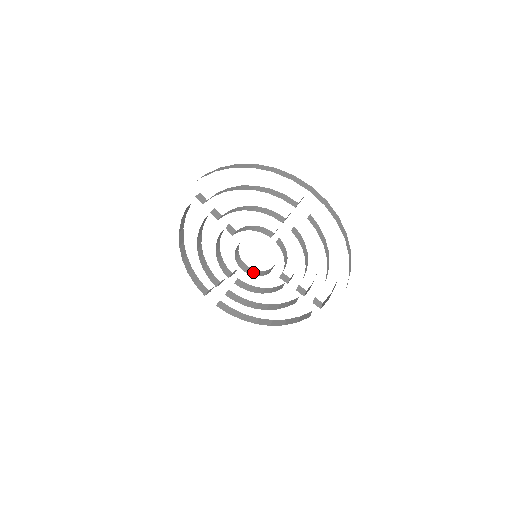
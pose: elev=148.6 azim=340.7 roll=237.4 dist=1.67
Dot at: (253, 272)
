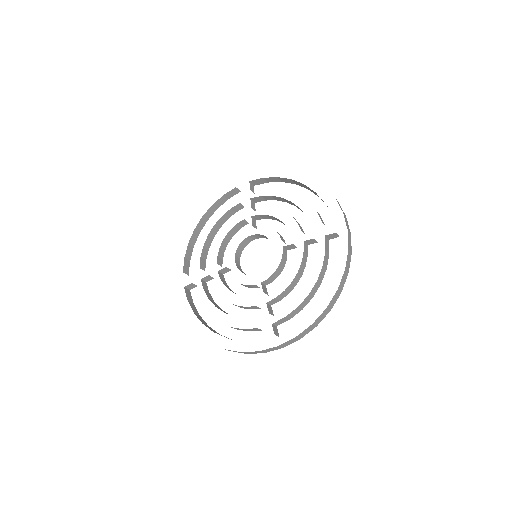
Dot at: (242, 271)
